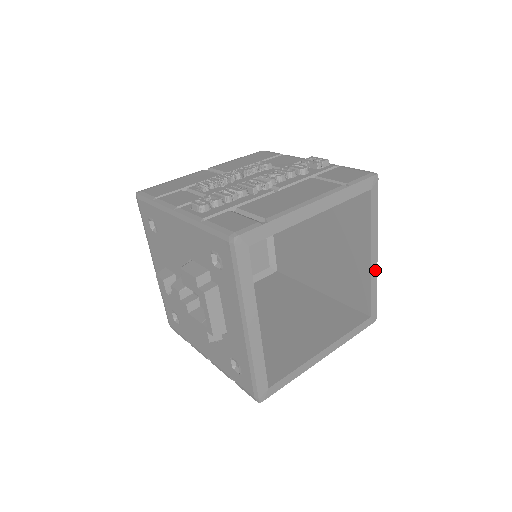
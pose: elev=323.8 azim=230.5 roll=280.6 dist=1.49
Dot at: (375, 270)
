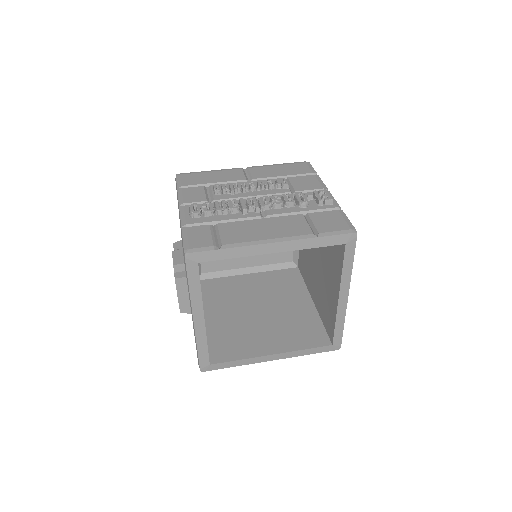
Dot at: (343, 309)
